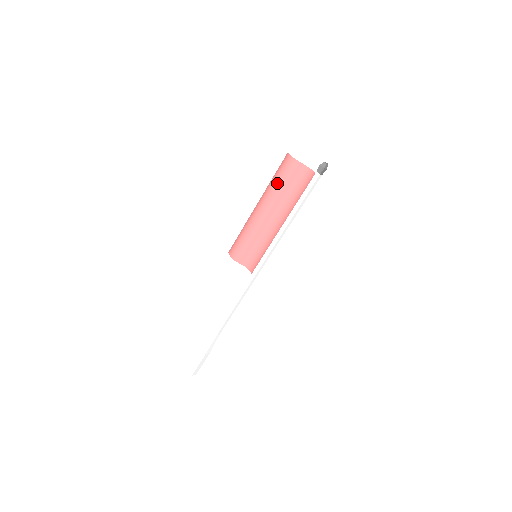
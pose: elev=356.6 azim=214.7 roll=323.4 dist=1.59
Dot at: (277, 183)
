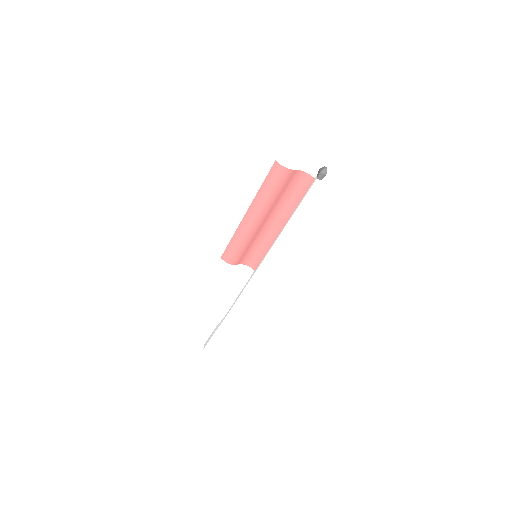
Dot at: (270, 194)
